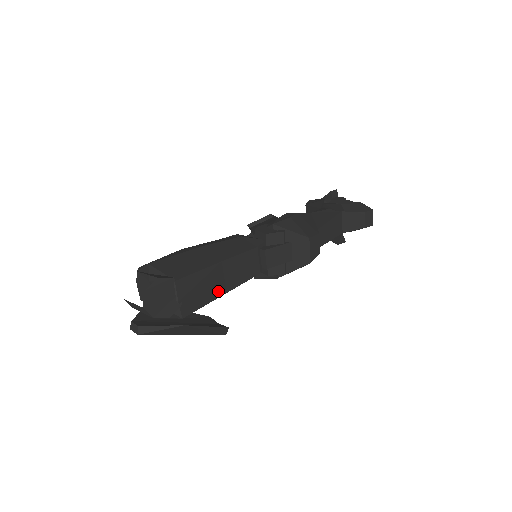
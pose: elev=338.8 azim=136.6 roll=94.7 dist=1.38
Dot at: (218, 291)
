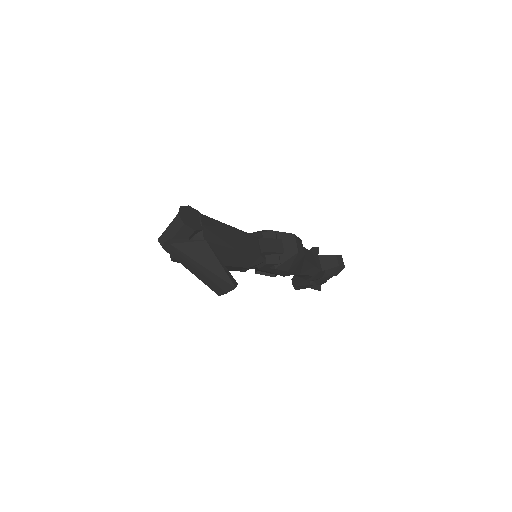
Dot at: (230, 243)
